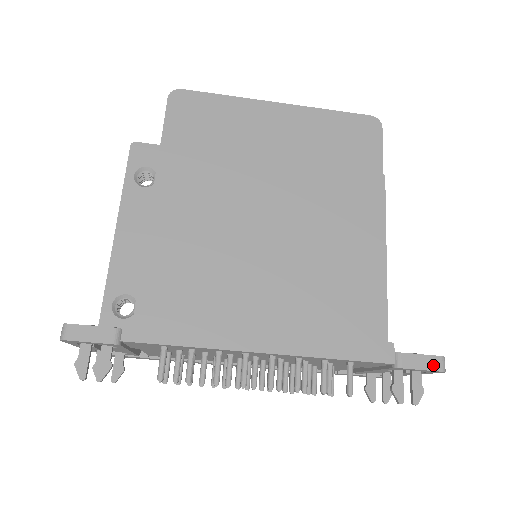
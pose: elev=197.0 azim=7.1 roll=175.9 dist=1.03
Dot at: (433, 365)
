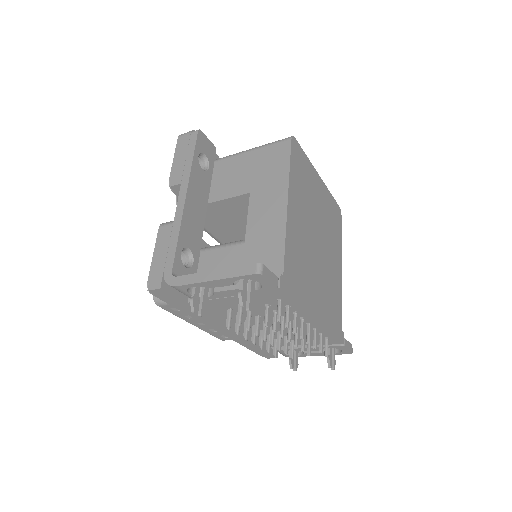
Dot at: (351, 348)
